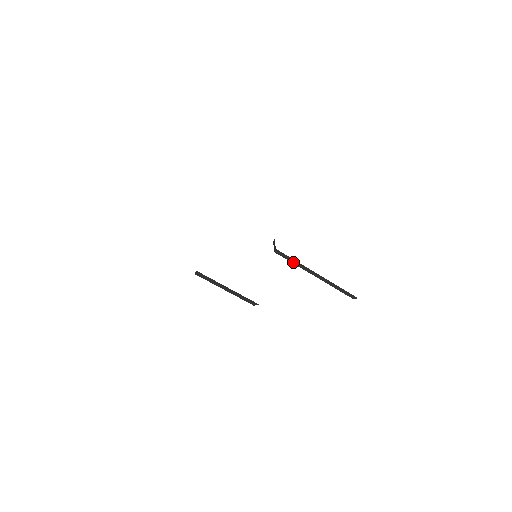
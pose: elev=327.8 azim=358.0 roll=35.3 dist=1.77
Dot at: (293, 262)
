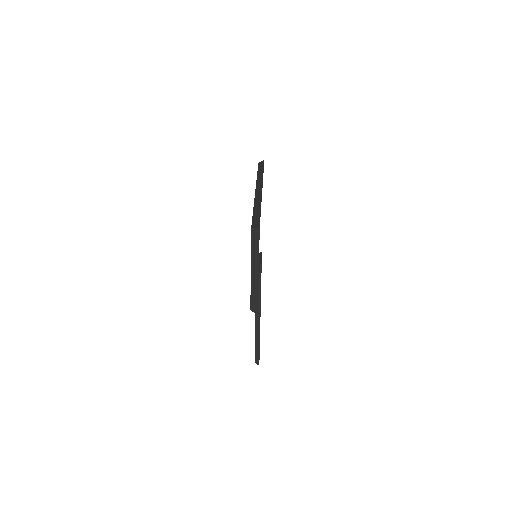
Dot at: occluded
